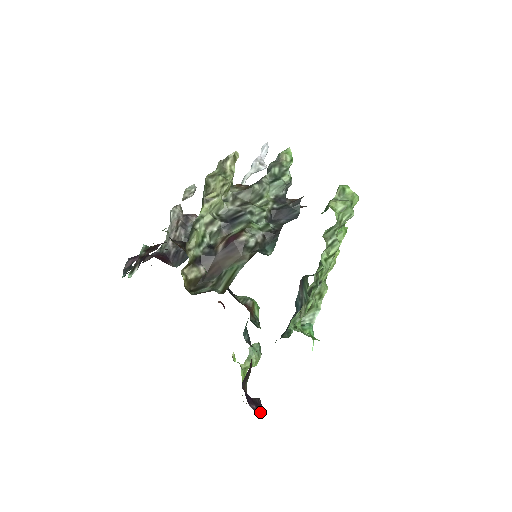
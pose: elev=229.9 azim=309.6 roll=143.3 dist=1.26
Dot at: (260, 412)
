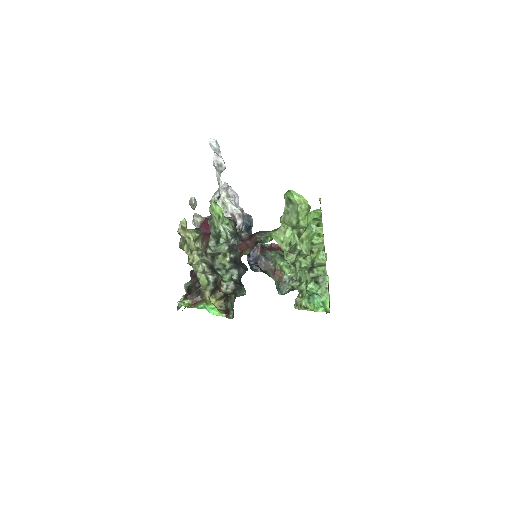
Dot at: occluded
